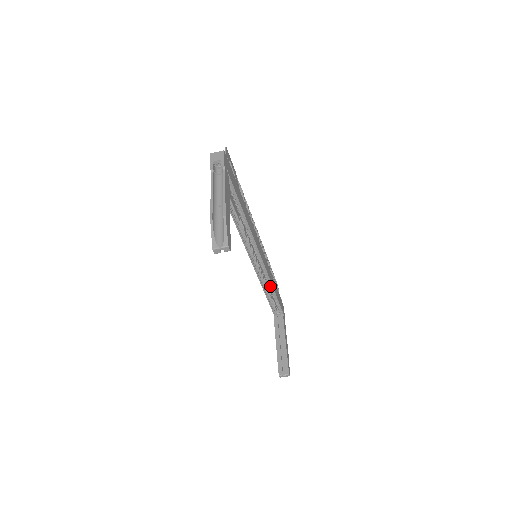
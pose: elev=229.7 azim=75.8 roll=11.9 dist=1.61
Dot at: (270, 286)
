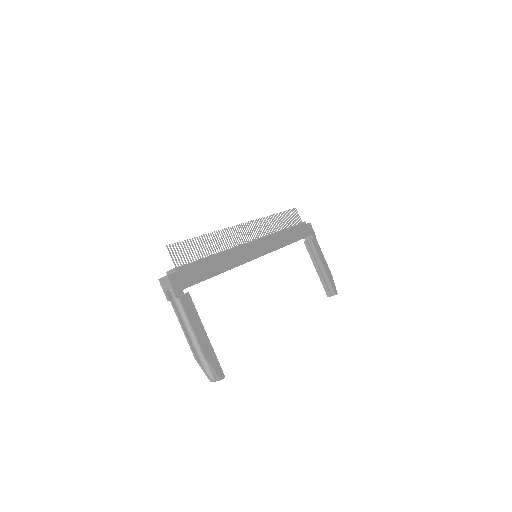
Dot at: (285, 245)
